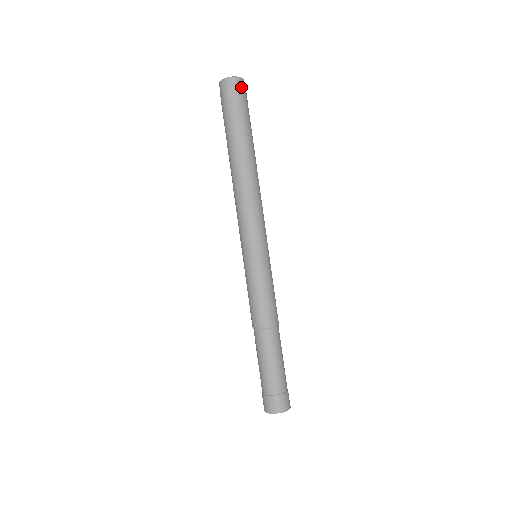
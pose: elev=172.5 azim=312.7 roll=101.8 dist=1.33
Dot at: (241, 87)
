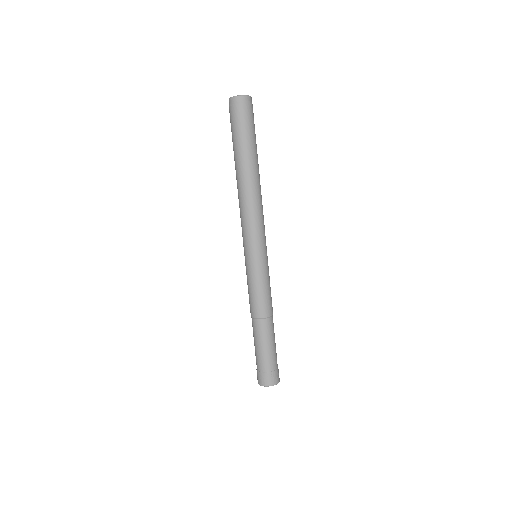
Dot at: (242, 105)
